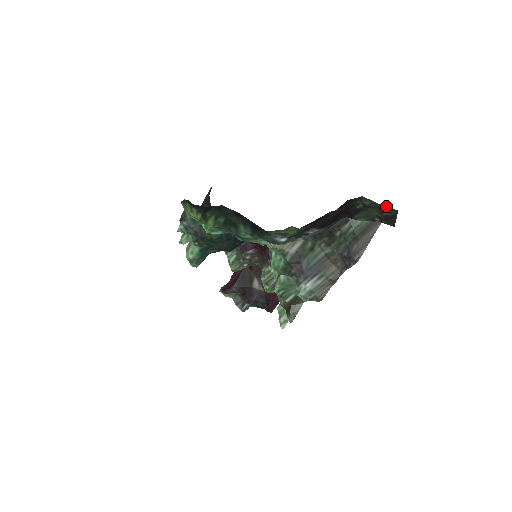
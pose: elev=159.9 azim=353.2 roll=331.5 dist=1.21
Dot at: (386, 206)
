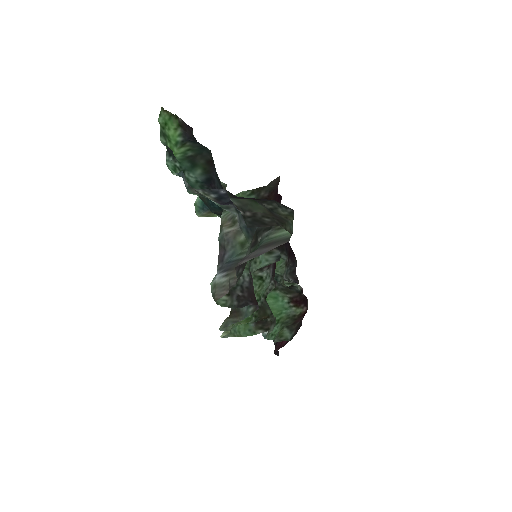
Dot at: (284, 220)
